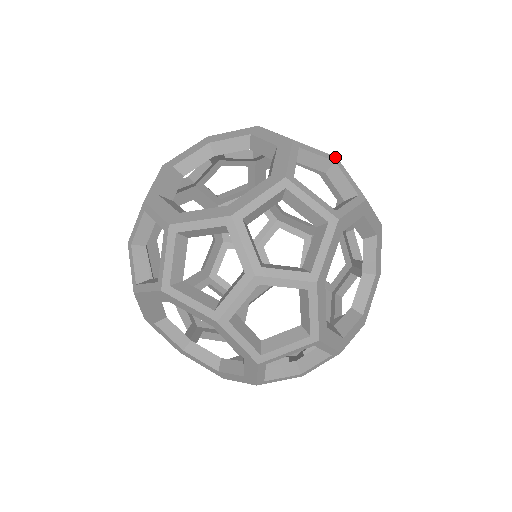
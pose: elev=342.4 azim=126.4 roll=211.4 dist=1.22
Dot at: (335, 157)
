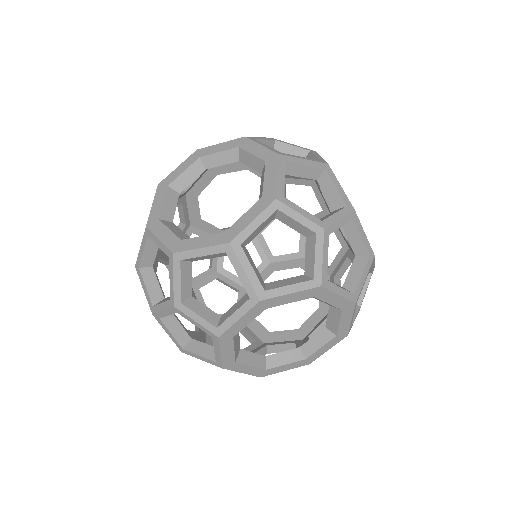
Dot at: (321, 228)
